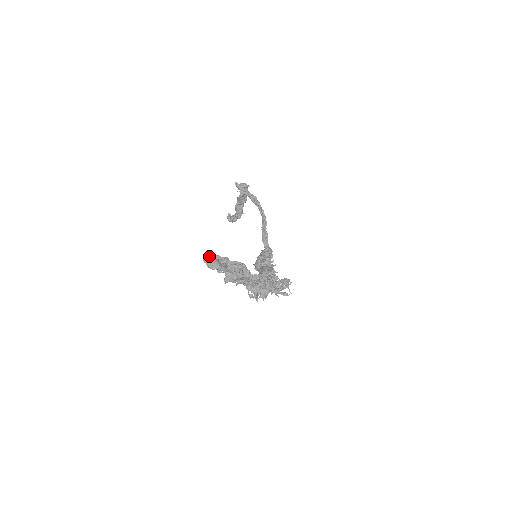
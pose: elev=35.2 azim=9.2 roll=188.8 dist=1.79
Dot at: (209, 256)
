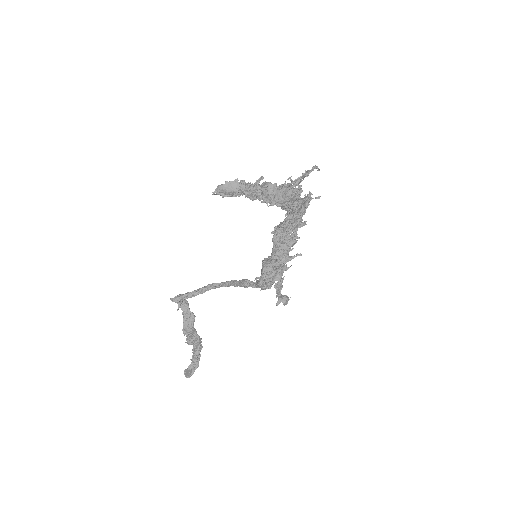
Dot at: (215, 189)
